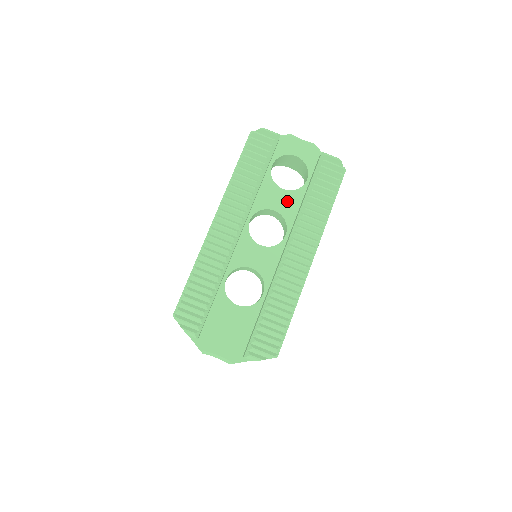
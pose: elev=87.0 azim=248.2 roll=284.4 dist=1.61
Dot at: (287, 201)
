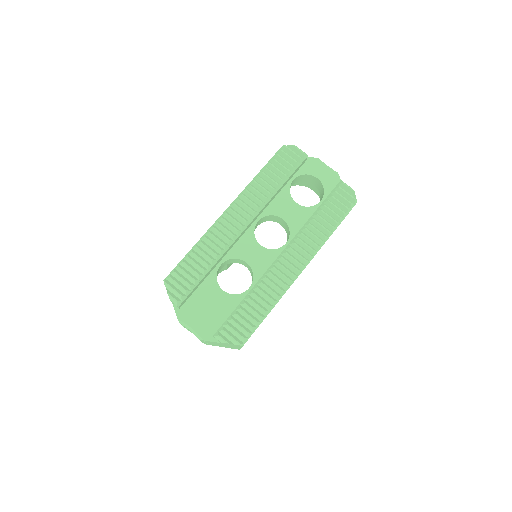
Dot at: (297, 214)
